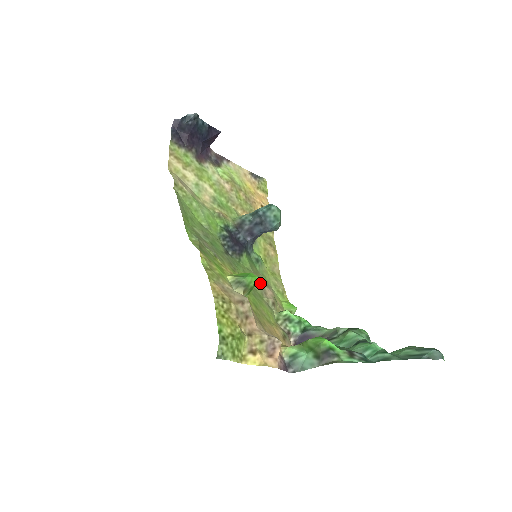
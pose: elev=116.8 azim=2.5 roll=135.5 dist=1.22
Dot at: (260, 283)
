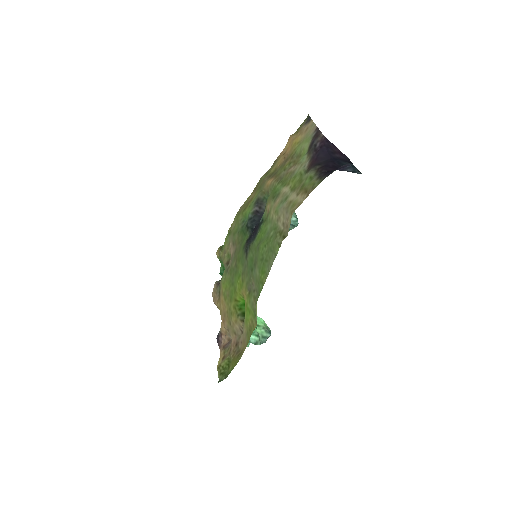
Dot at: (235, 252)
